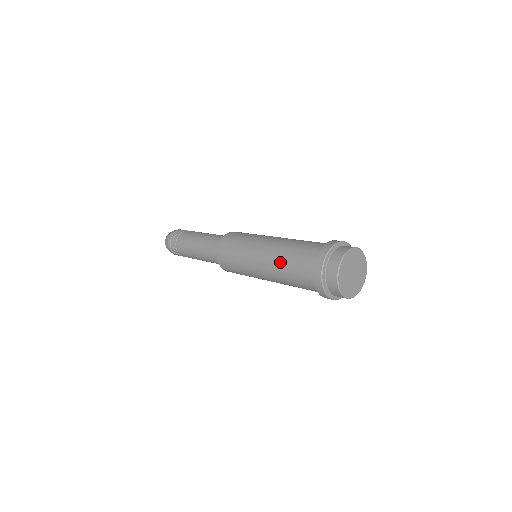
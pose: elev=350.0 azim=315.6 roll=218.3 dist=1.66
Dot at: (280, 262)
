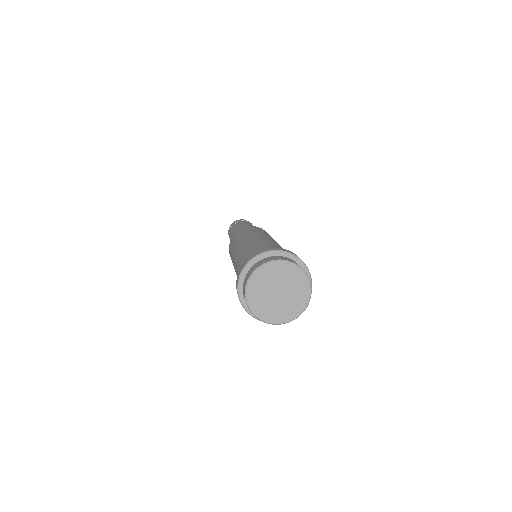
Dot at: (245, 251)
